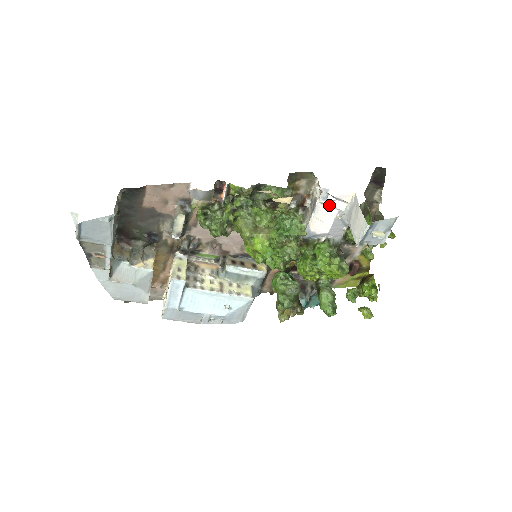
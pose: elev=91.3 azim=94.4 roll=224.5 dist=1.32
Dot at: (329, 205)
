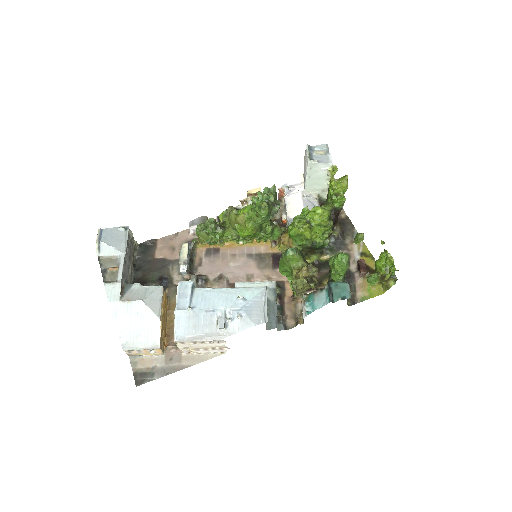
Dot at: (293, 193)
